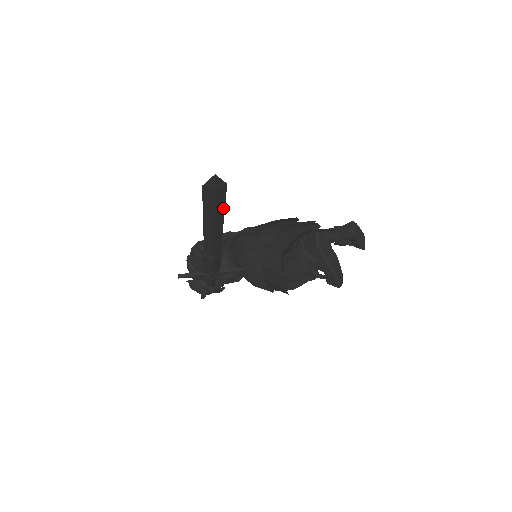
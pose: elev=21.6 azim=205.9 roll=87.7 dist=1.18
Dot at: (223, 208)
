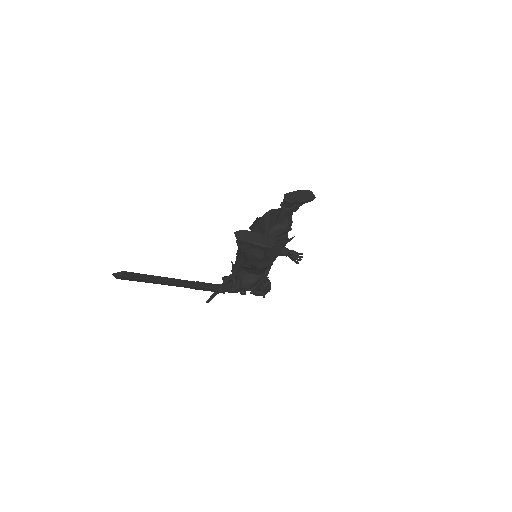
Dot at: (144, 275)
